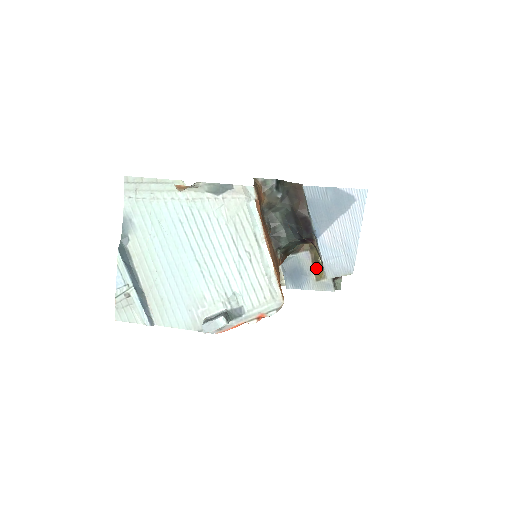
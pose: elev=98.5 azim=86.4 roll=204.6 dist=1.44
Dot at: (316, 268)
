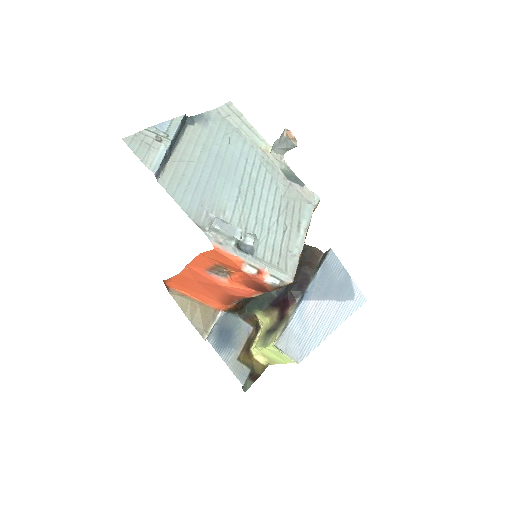
Dot at: (246, 348)
